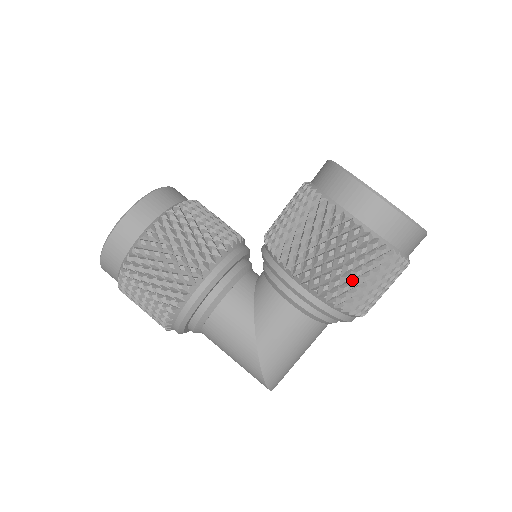
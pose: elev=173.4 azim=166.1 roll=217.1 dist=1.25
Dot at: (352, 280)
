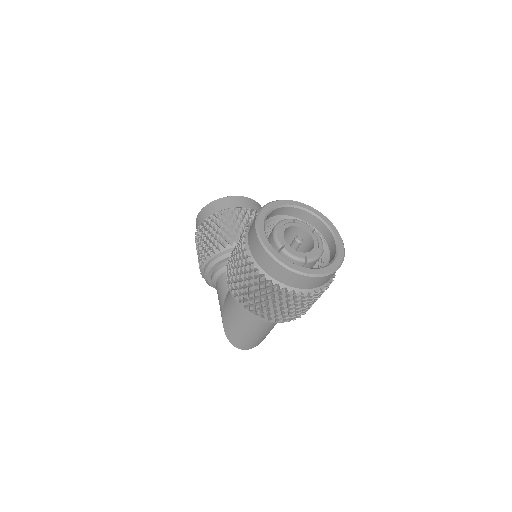
Dot at: (245, 287)
